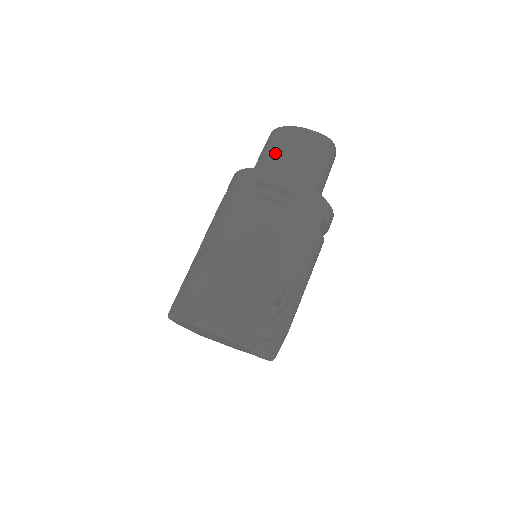
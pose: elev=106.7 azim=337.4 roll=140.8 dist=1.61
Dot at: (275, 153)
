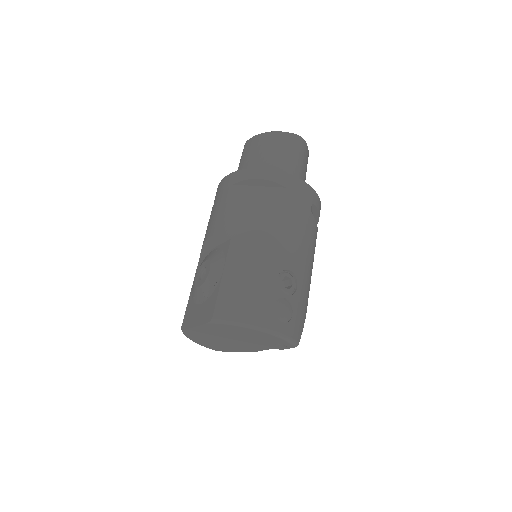
Dot at: (252, 158)
